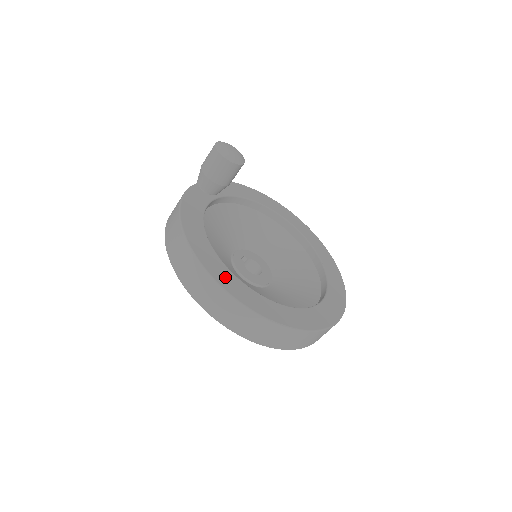
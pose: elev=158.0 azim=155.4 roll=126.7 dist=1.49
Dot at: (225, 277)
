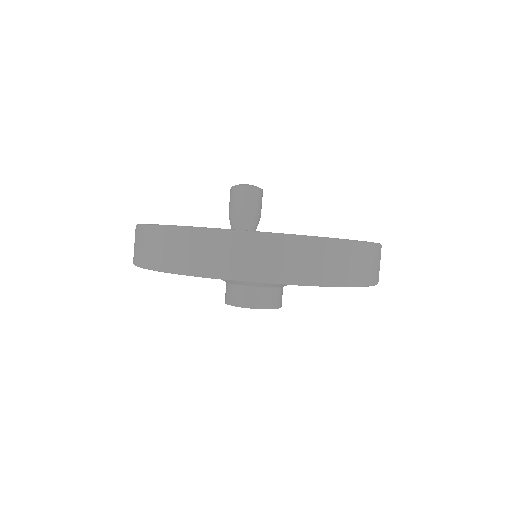
Dot at: occluded
